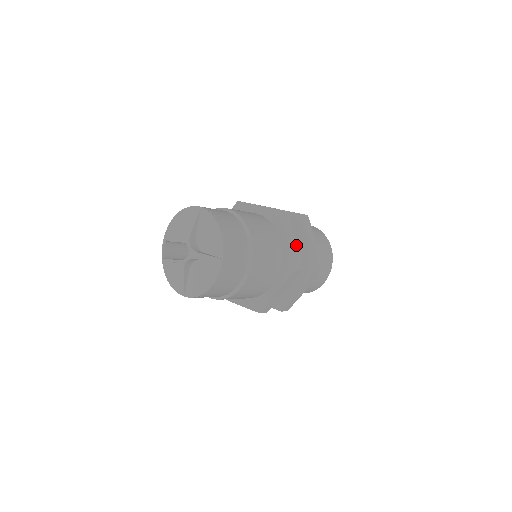
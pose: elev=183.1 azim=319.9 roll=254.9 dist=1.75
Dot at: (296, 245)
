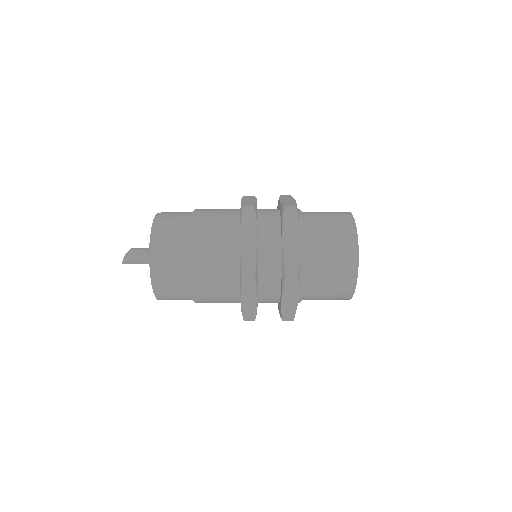
Dot at: (255, 303)
